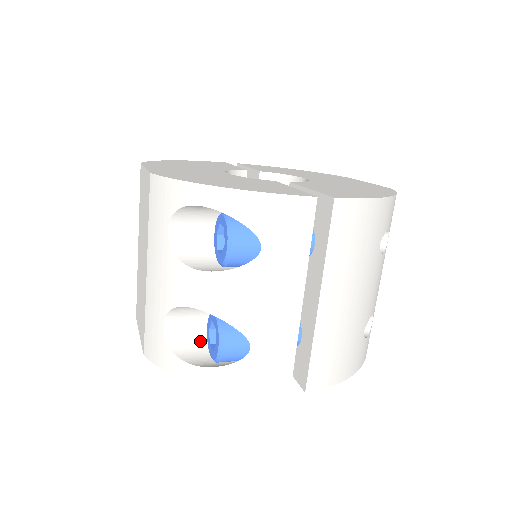
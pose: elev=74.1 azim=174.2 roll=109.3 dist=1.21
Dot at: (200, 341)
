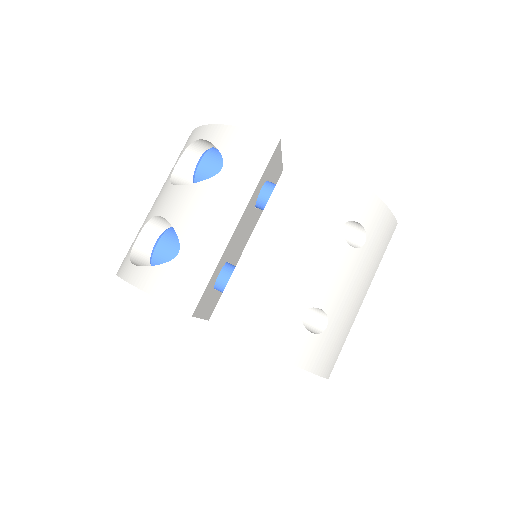
Dot at: occluded
